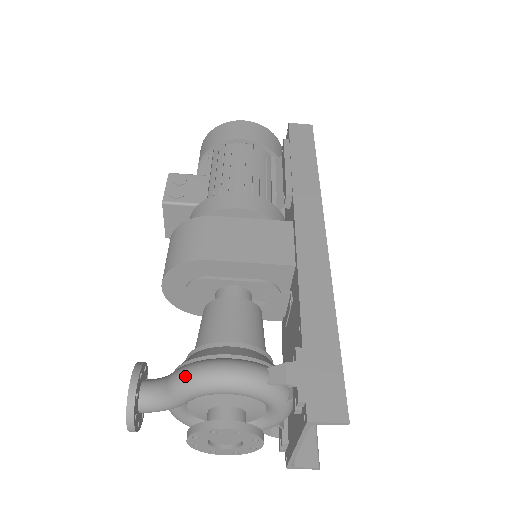
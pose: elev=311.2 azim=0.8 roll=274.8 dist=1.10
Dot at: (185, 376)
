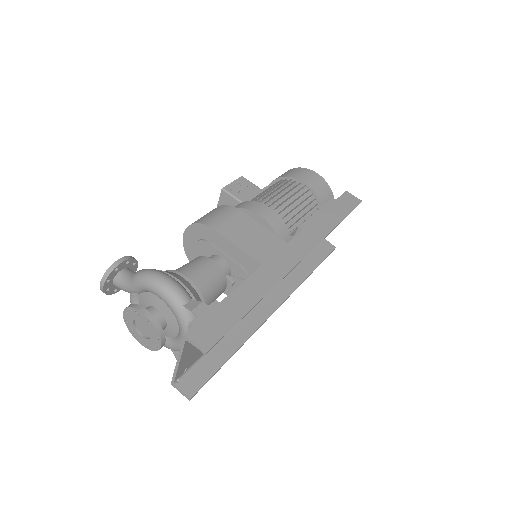
Dot at: (145, 272)
